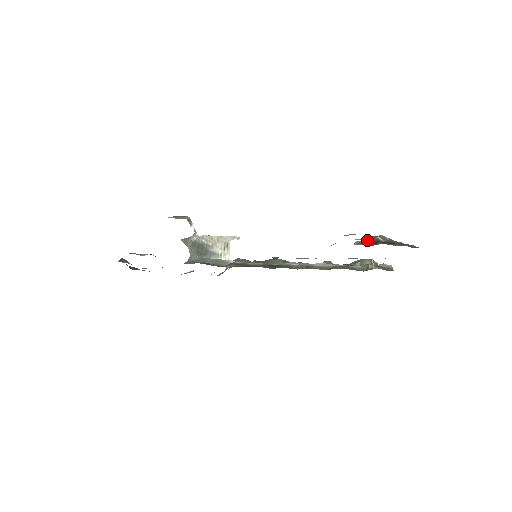
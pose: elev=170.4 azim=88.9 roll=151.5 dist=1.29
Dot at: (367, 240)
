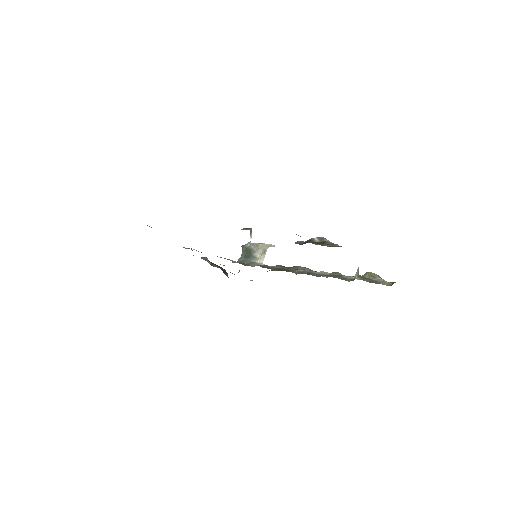
Dot at: occluded
